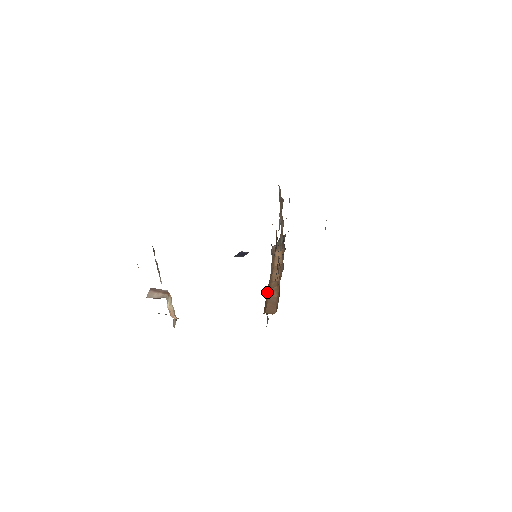
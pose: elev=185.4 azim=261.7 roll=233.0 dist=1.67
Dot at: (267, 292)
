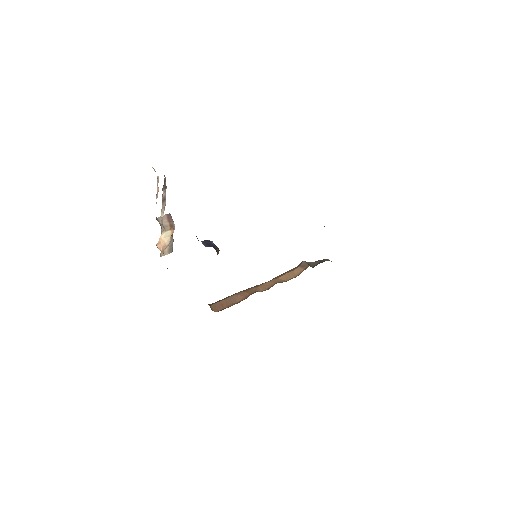
Dot at: occluded
